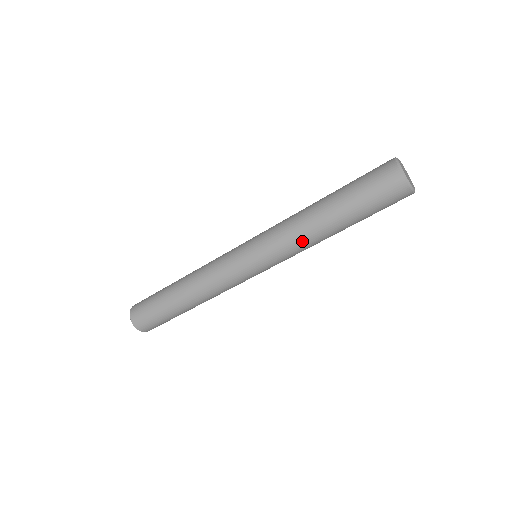
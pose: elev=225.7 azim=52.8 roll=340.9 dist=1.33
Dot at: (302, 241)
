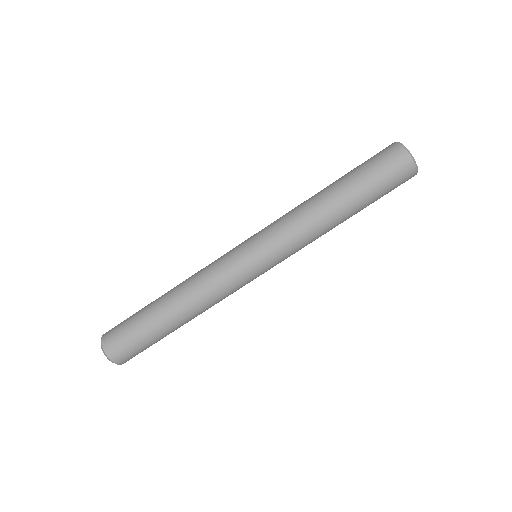
Dot at: (309, 226)
